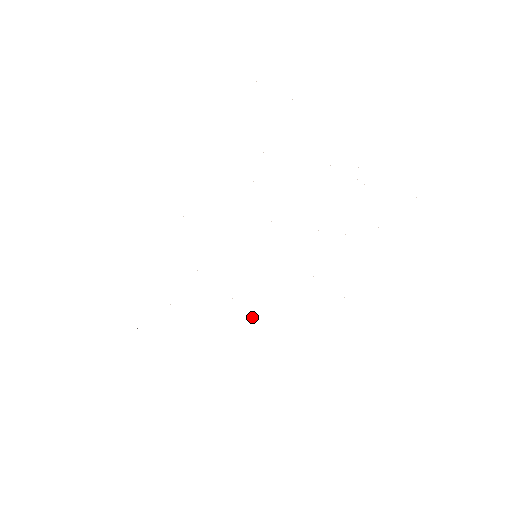
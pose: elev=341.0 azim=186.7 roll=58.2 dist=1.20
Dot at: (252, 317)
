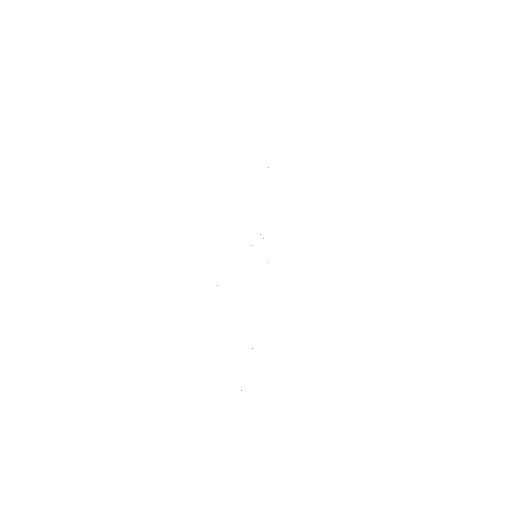
Dot at: occluded
